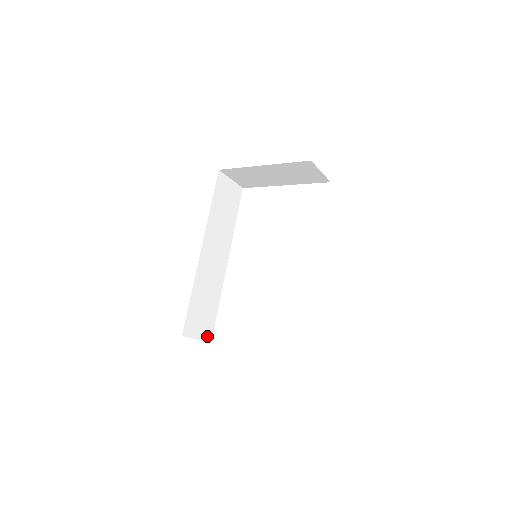
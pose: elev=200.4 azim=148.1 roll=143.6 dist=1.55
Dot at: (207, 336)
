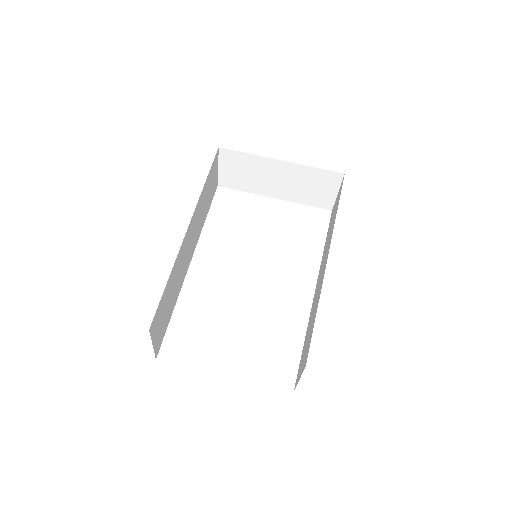
Dot at: (157, 347)
